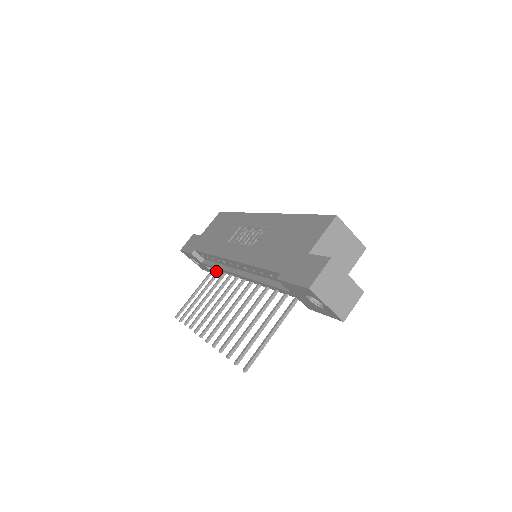
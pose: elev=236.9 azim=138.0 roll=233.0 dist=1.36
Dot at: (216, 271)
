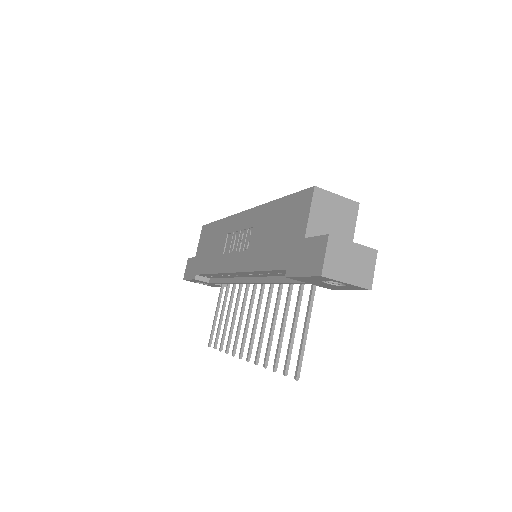
Dot at: (226, 284)
